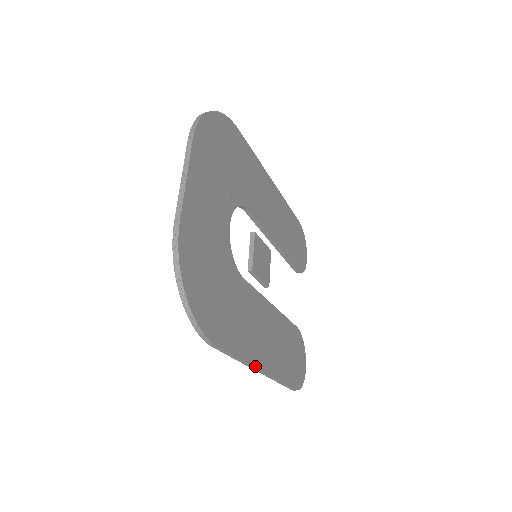
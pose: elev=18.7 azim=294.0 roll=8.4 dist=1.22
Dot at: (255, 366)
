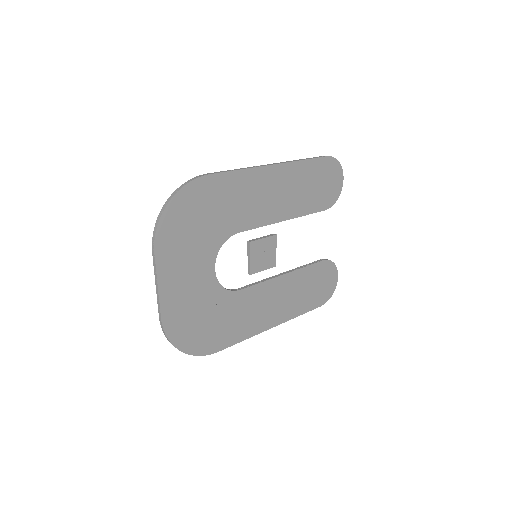
Dot at: (263, 331)
